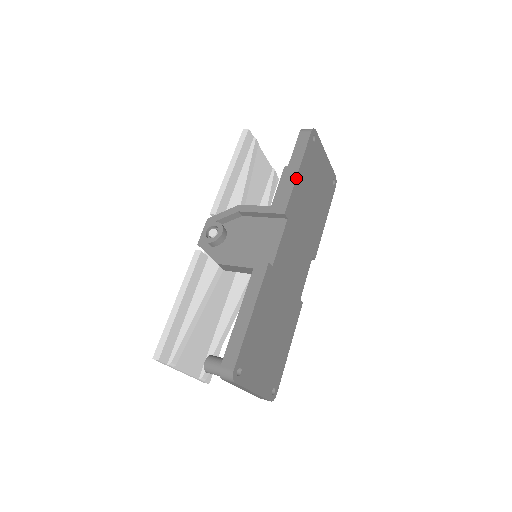
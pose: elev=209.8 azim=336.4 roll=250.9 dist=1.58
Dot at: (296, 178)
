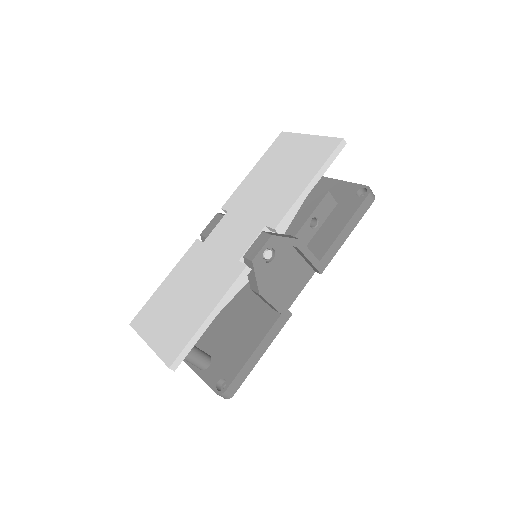
Dot at: (343, 243)
